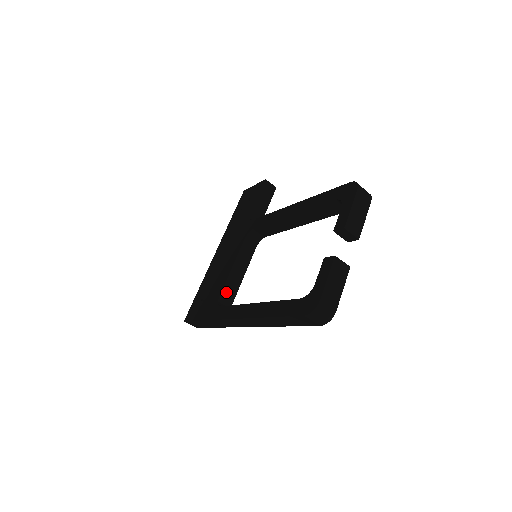
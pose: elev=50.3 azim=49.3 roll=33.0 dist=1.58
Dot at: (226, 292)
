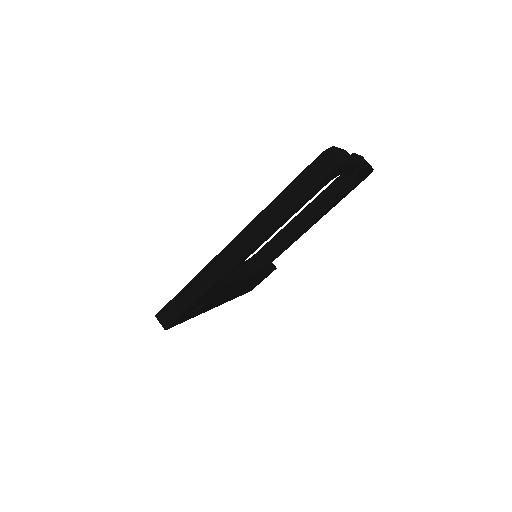
Dot at: occluded
